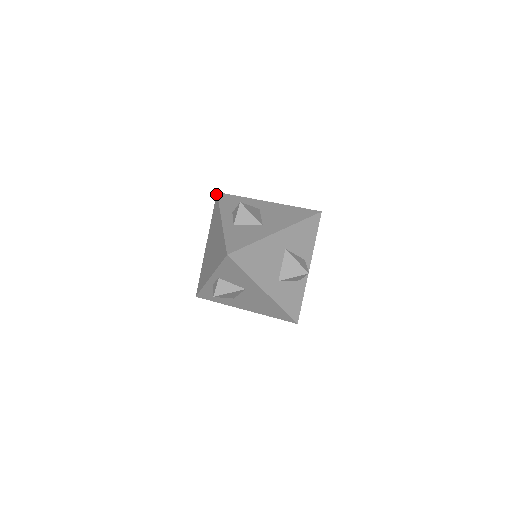
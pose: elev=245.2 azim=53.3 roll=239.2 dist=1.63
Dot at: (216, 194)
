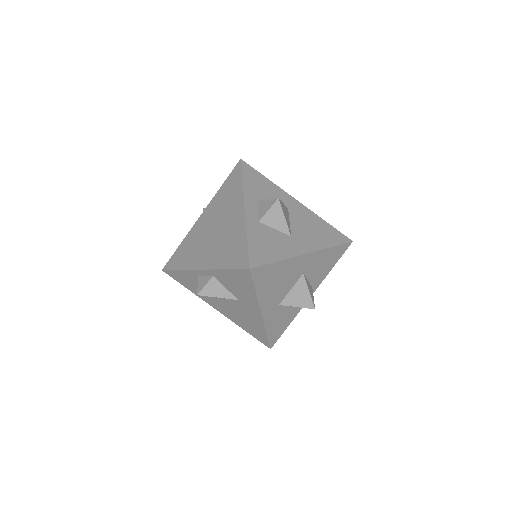
Dot at: (239, 161)
